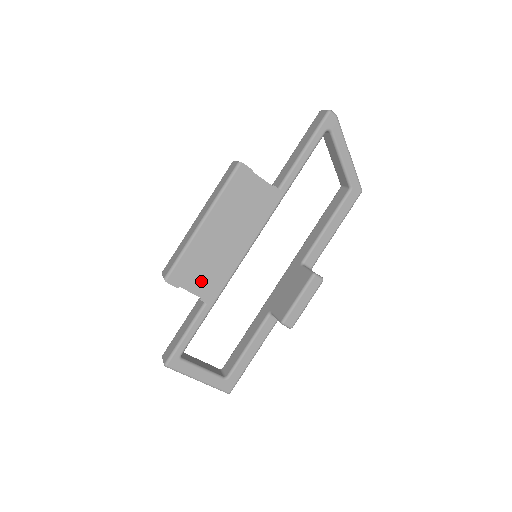
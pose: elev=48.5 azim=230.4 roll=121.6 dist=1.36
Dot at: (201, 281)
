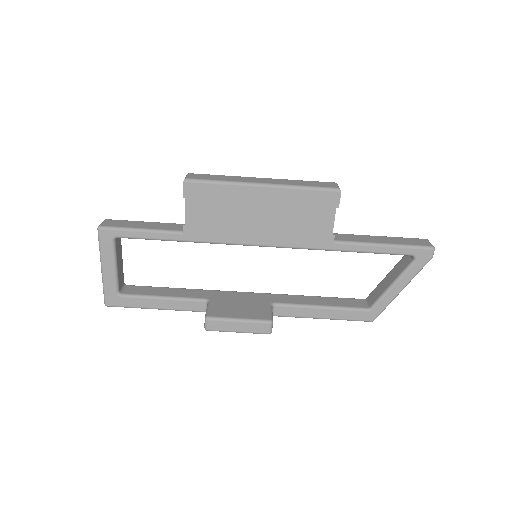
Dot at: (202, 216)
